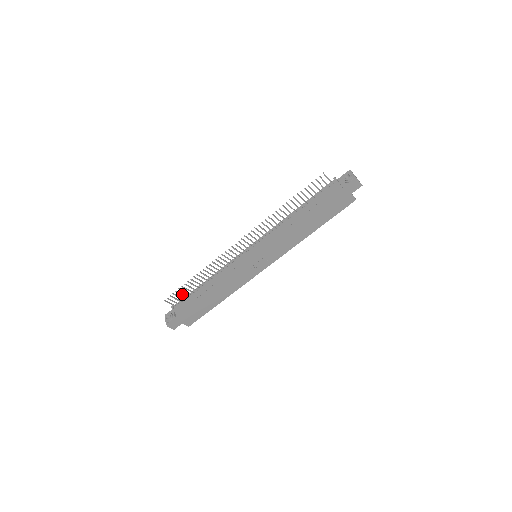
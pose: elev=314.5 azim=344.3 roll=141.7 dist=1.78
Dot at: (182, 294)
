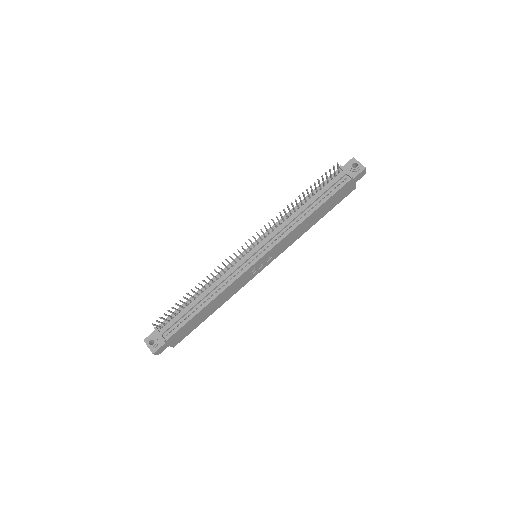
Dot at: (172, 312)
